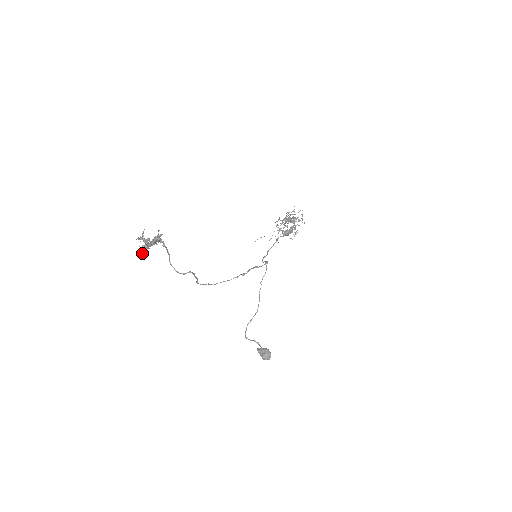
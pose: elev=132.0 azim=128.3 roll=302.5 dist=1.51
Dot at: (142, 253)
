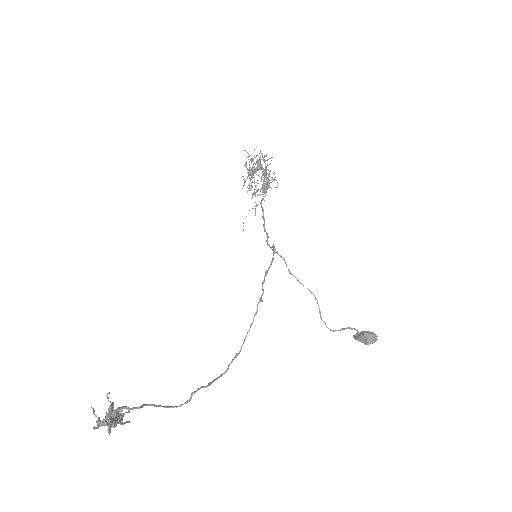
Dot at: (123, 424)
